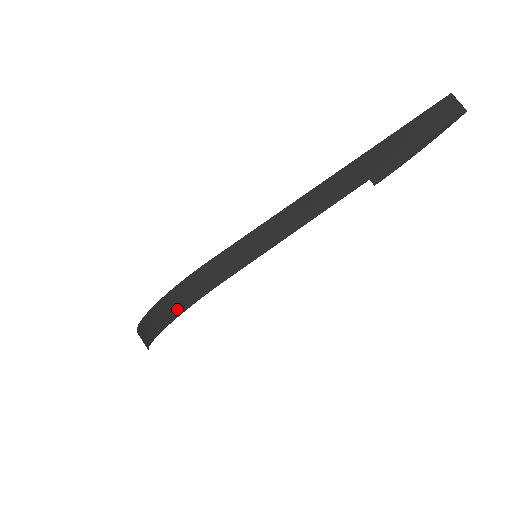
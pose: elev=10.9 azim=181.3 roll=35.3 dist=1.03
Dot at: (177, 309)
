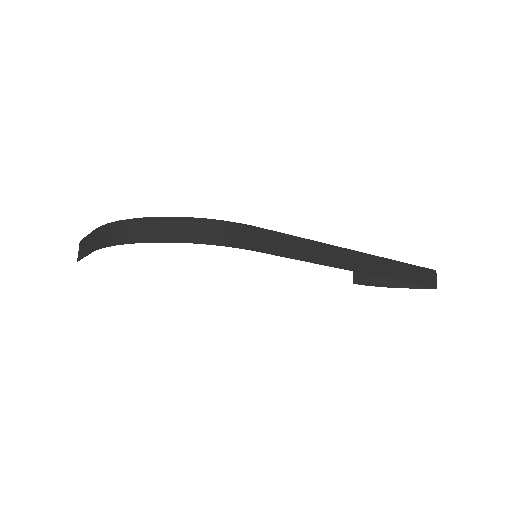
Dot at: (198, 237)
